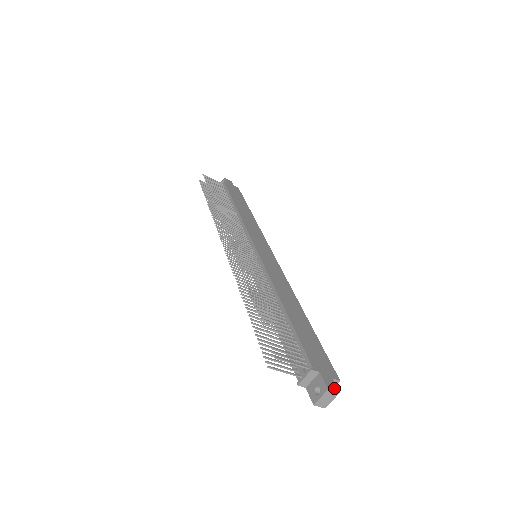
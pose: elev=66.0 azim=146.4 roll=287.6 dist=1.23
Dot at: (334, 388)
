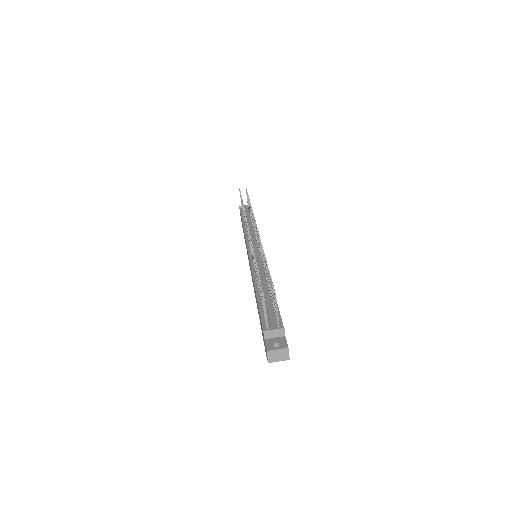
Dot at: occluded
